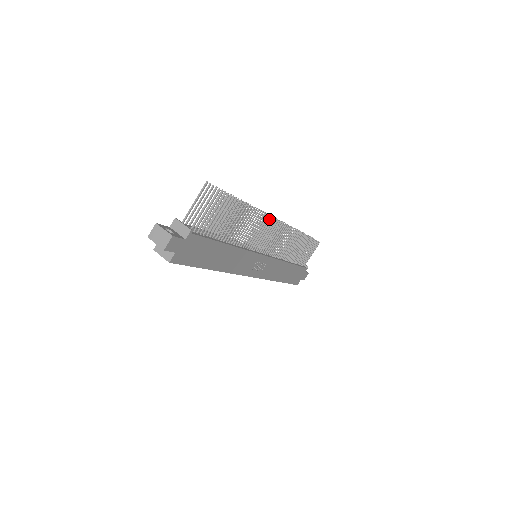
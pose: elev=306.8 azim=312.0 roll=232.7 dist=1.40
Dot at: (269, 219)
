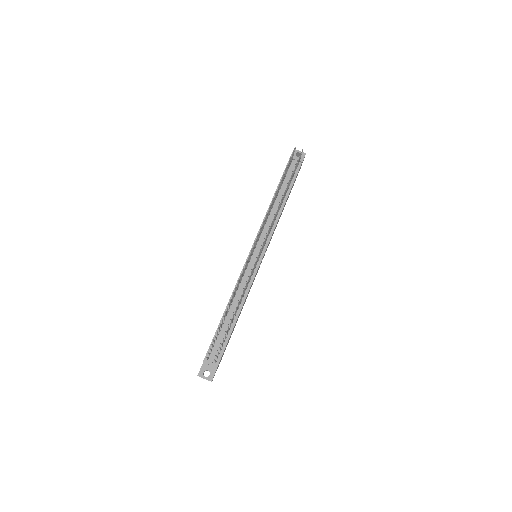
Dot at: occluded
